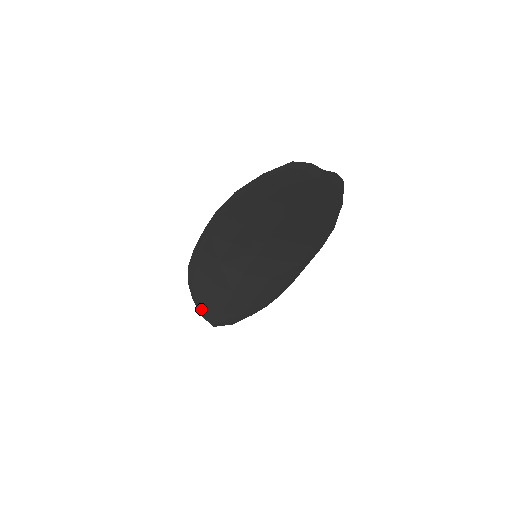
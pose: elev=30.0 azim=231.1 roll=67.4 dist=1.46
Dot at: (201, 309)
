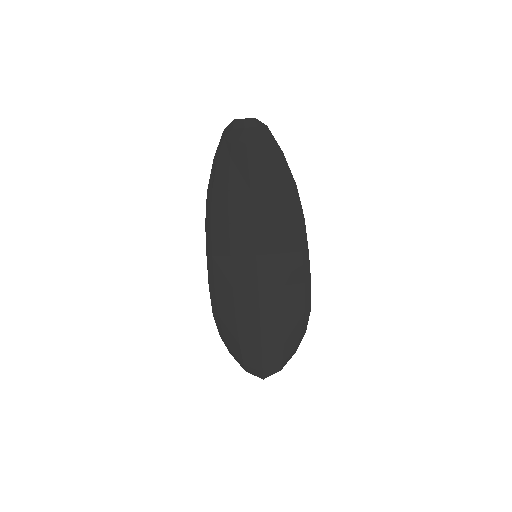
Dot at: (242, 361)
